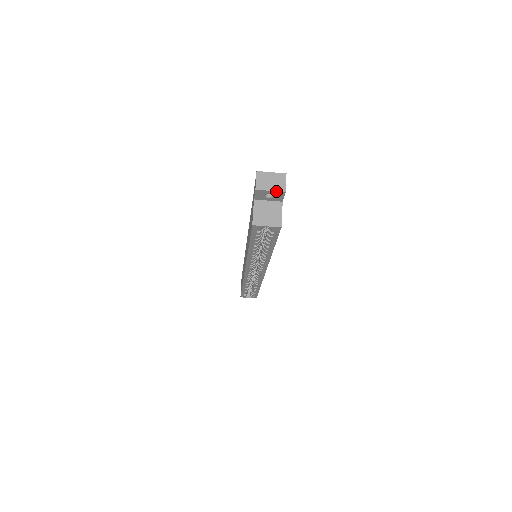
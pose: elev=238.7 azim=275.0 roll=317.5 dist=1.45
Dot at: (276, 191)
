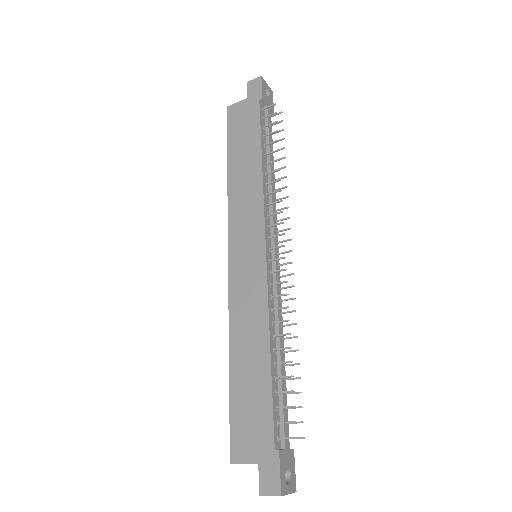
Dot at: occluded
